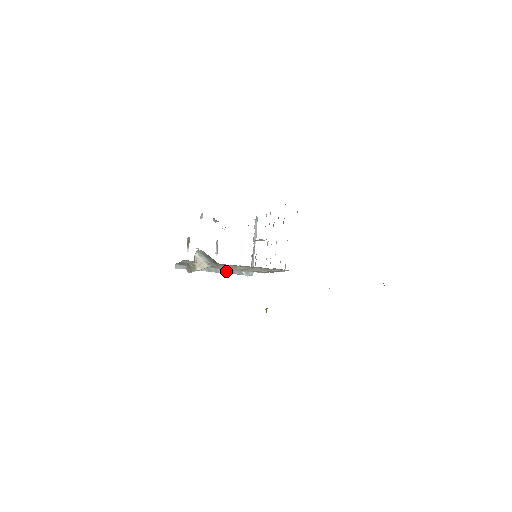
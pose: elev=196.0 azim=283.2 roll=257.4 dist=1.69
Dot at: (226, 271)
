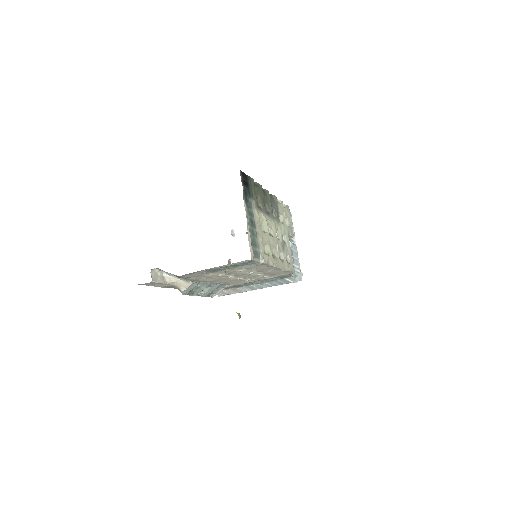
Dot at: (270, 284)
